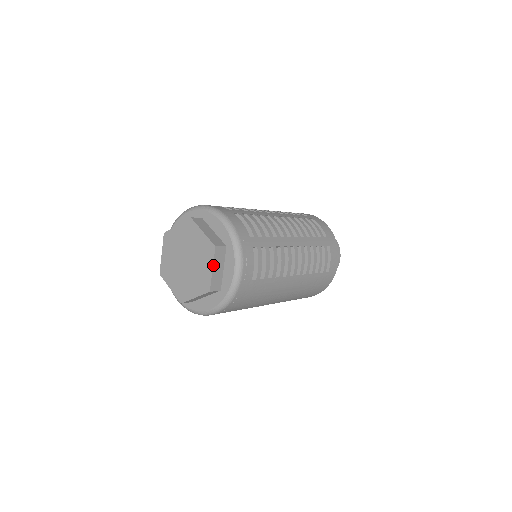
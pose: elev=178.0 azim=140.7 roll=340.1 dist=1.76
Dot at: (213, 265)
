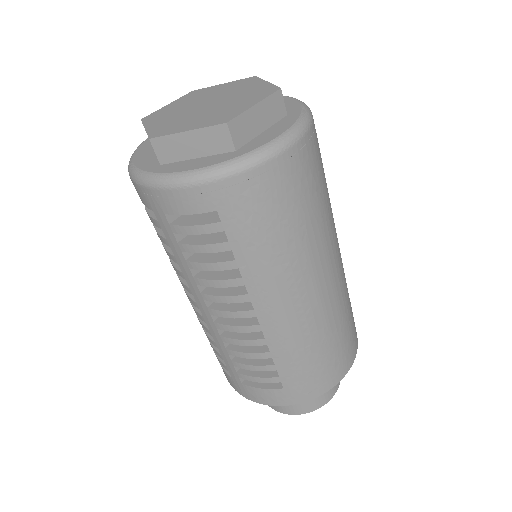
Dot at: (265, 81)
